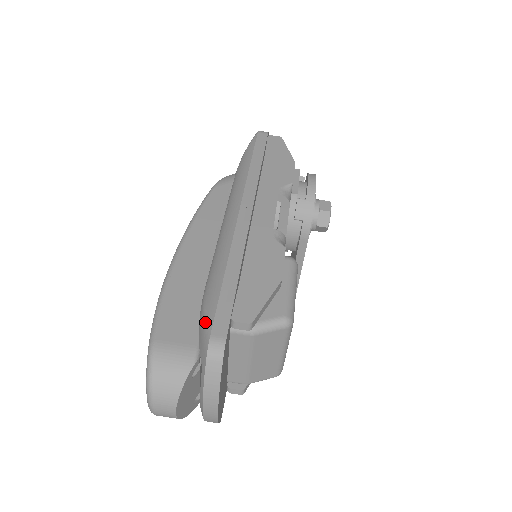
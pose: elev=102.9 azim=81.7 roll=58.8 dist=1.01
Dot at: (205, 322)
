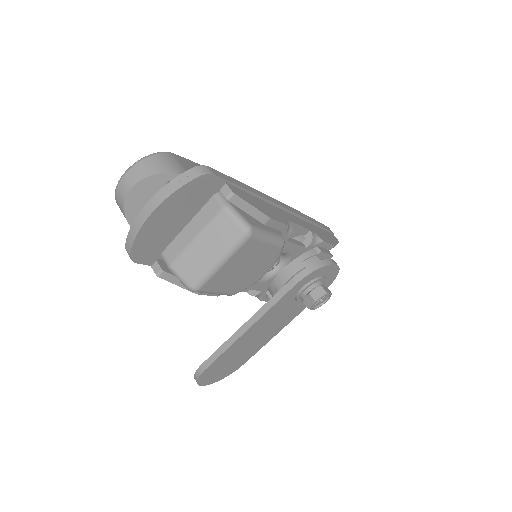
Dot at: occluded
